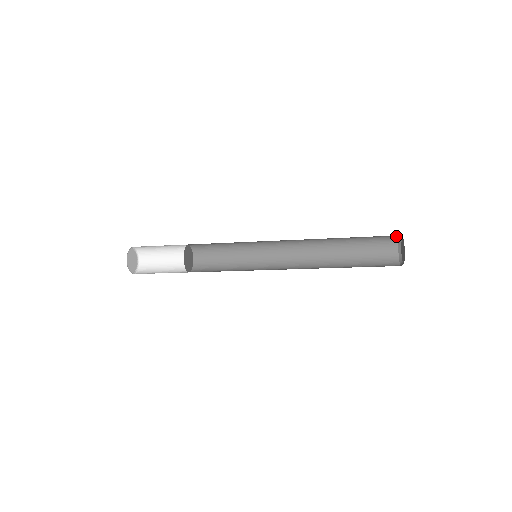
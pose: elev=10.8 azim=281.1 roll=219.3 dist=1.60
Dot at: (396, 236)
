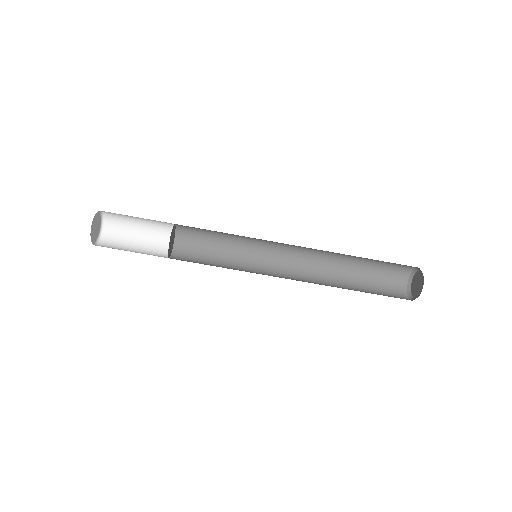
Dot at: (406, 275)
